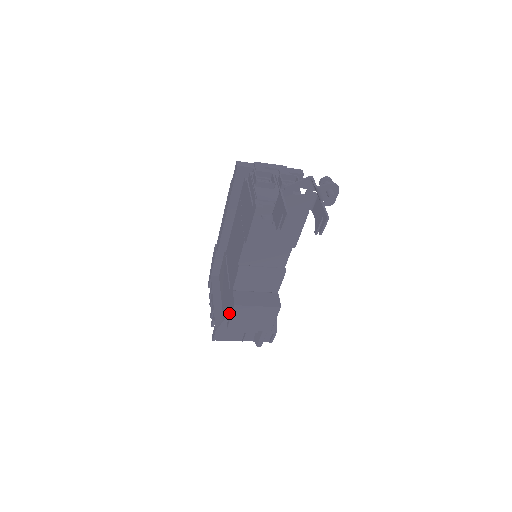
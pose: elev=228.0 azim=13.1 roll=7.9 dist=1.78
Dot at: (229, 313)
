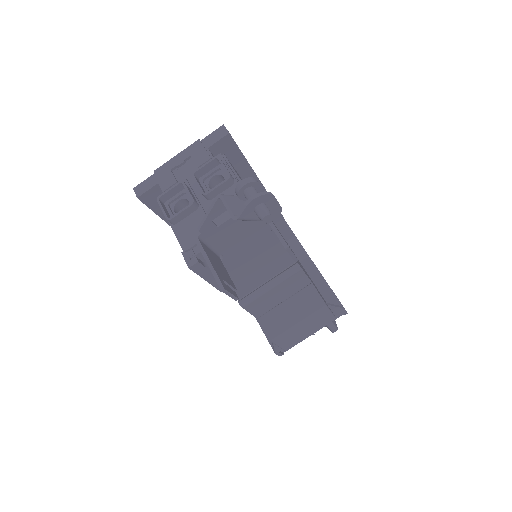
Dot at: occluded
